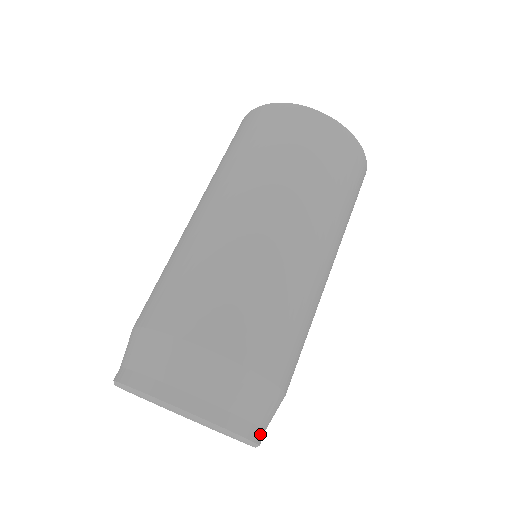
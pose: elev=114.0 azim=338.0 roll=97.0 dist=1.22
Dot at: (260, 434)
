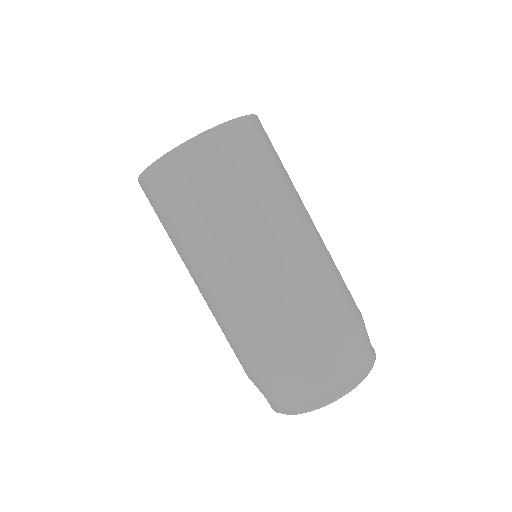
Dot at: (369, 362)
